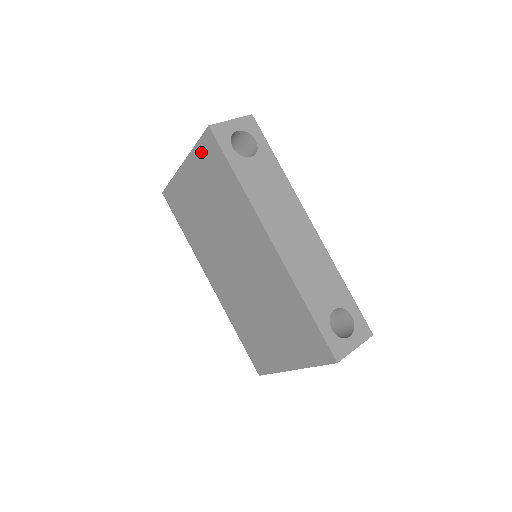
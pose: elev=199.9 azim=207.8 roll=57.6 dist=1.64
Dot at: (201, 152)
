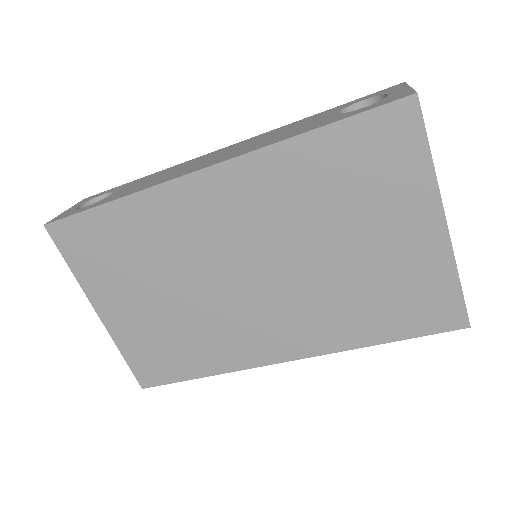
Dot at: (79, 262)
